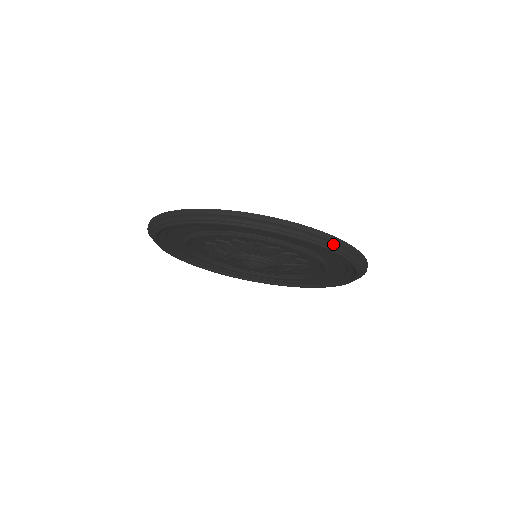
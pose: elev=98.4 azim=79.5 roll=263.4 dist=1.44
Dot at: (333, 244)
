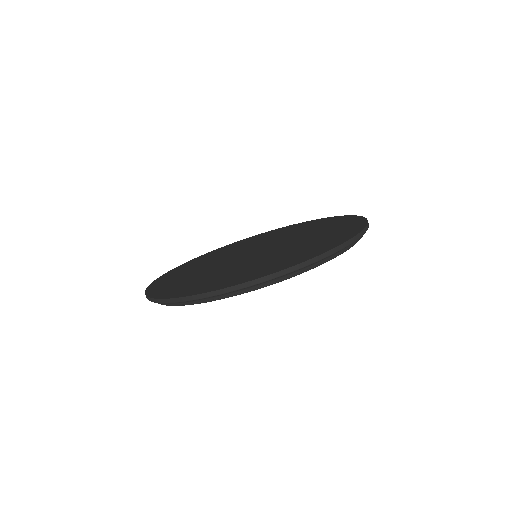
Dot at: (315, 263)
